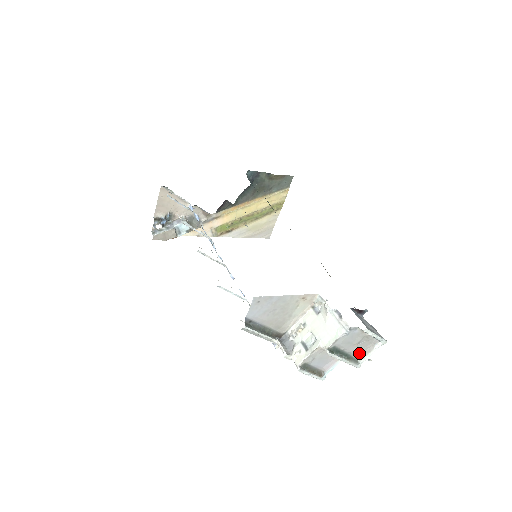
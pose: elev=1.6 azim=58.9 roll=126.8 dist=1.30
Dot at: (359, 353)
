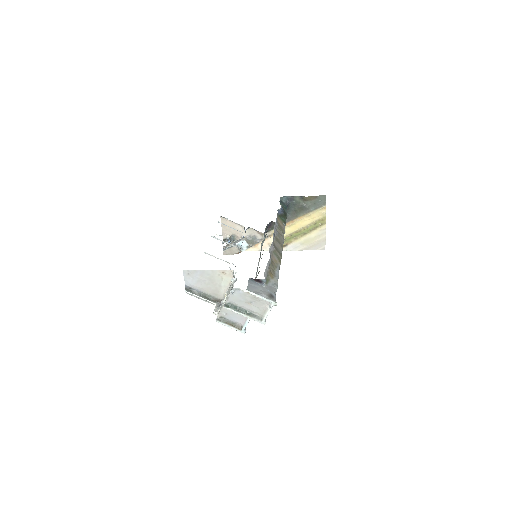
Dot at: (258, 311)
